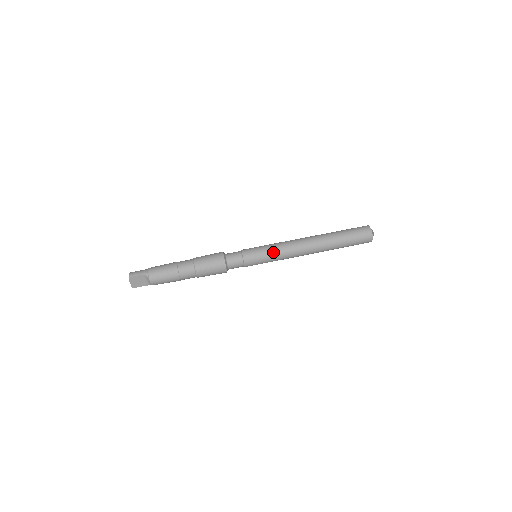
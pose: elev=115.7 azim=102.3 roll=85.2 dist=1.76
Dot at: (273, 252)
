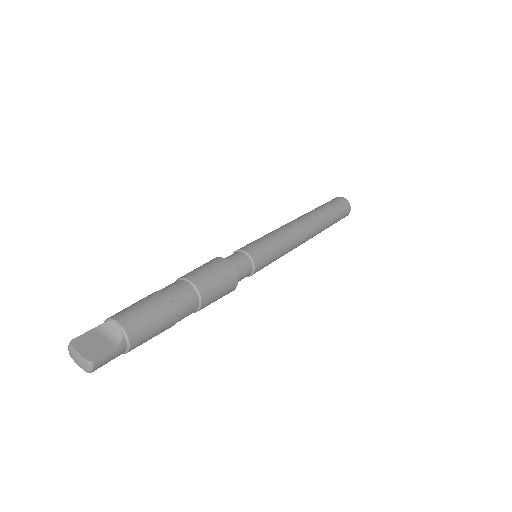
Dot at: (267, 235)
